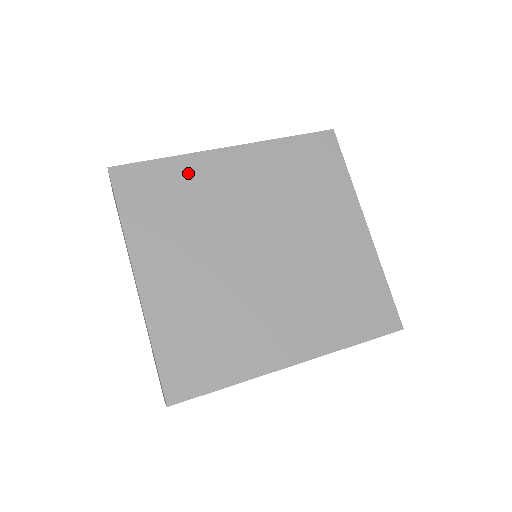
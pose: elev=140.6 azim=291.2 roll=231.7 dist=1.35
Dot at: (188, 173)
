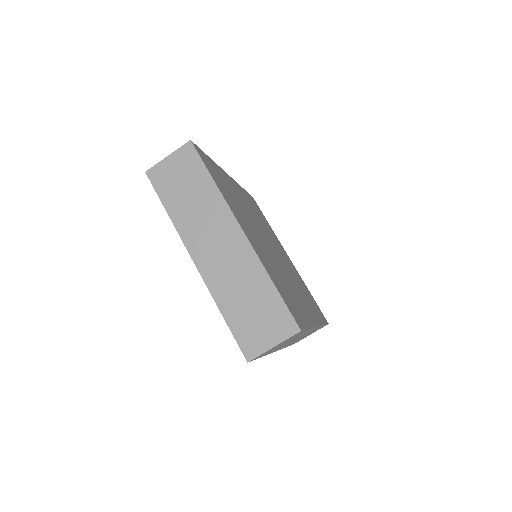
Dot at: (223, 176)
